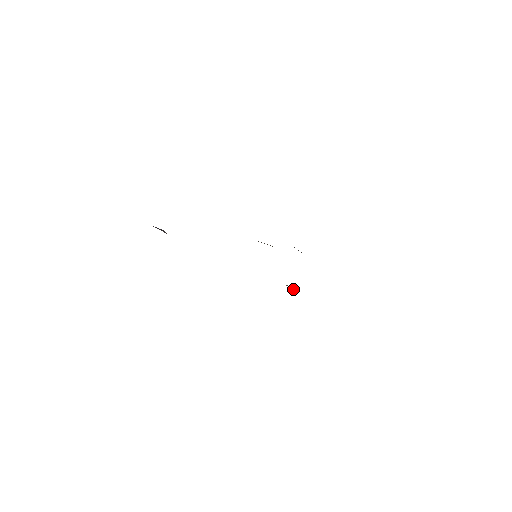
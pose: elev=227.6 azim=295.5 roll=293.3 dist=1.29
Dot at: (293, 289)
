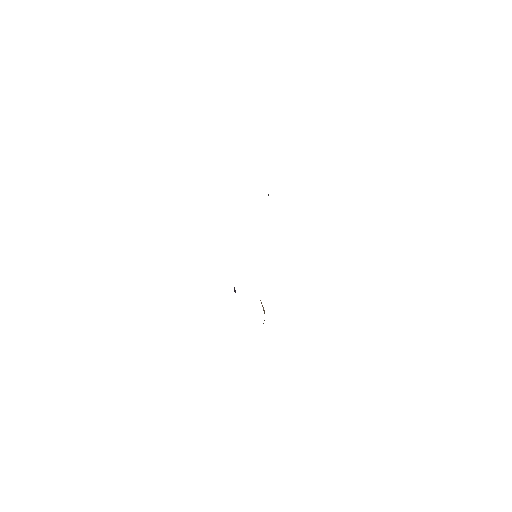
Dot at: (263, 309)
